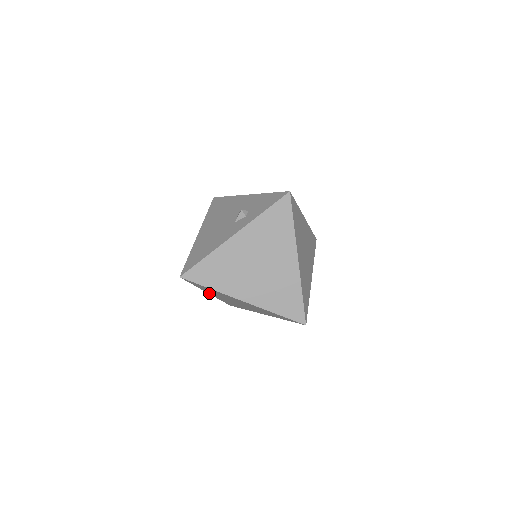
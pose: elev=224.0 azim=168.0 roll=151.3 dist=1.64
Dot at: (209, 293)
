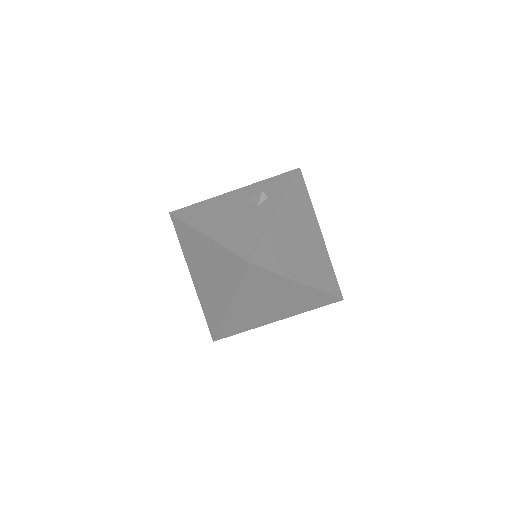
Dot at: (232, 306)
